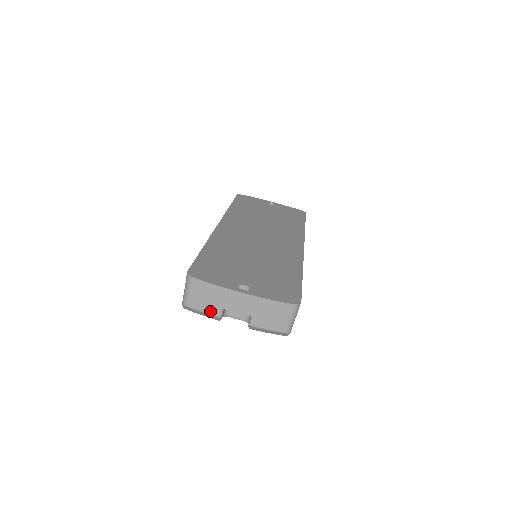
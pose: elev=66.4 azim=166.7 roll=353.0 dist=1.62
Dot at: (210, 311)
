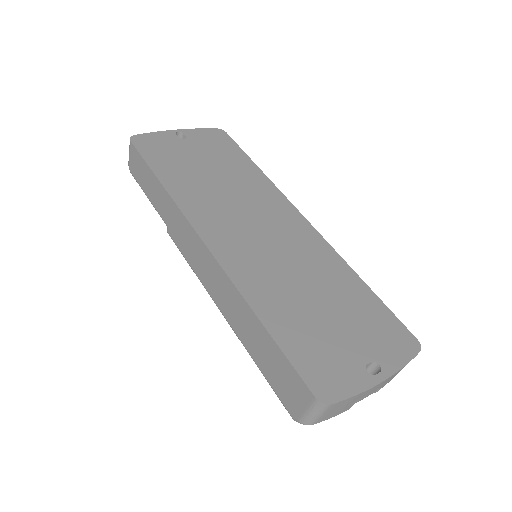
Dot at: occluded
